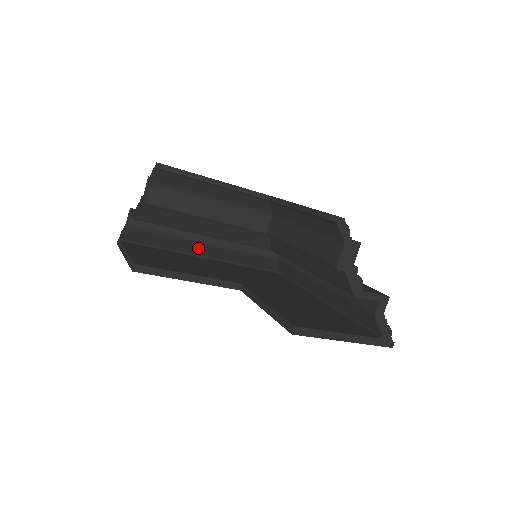
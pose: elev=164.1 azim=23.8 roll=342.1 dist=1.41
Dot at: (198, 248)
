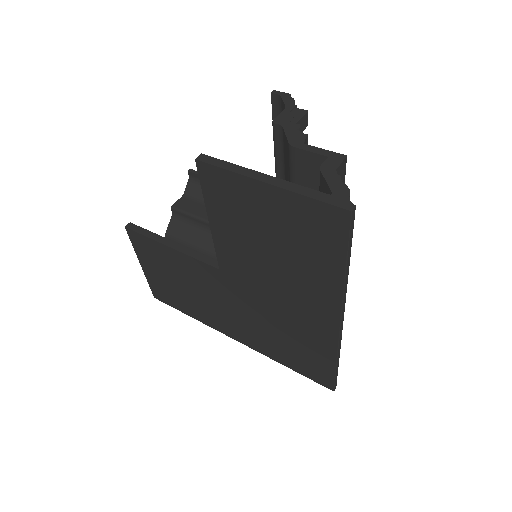
Dot at: occluded
